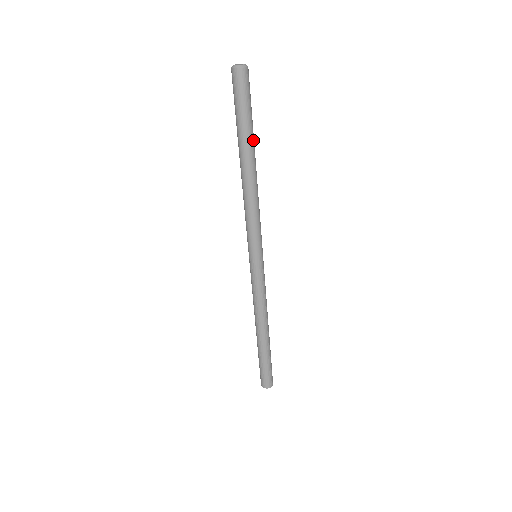
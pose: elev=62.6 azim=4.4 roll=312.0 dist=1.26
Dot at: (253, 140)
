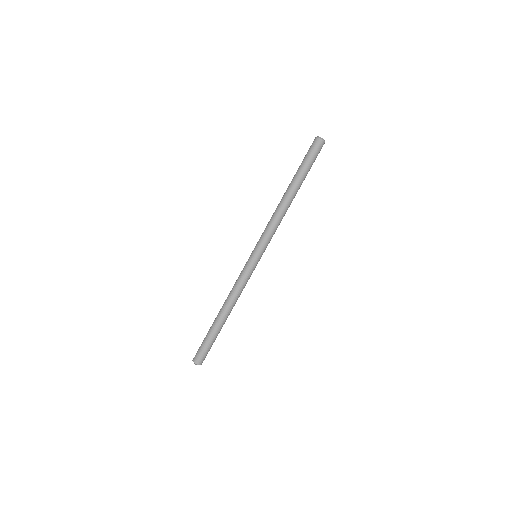
Dot at: (302, 182)
